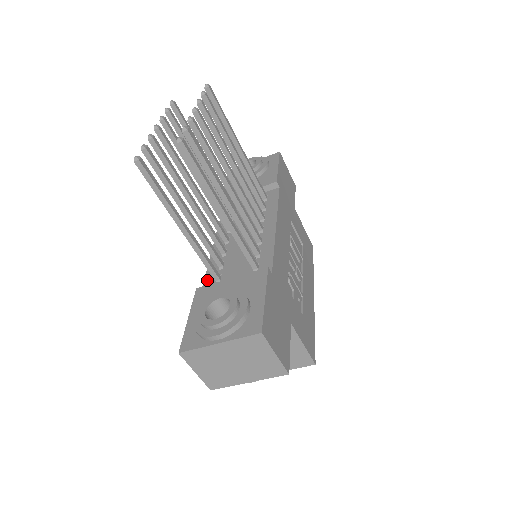
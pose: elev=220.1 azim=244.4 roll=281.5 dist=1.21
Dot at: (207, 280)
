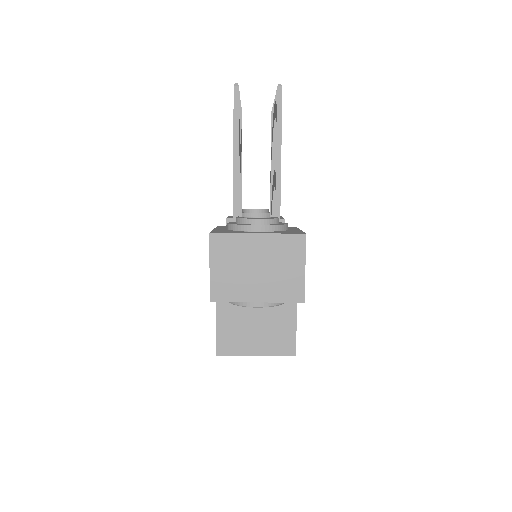
Dot at: occluded
